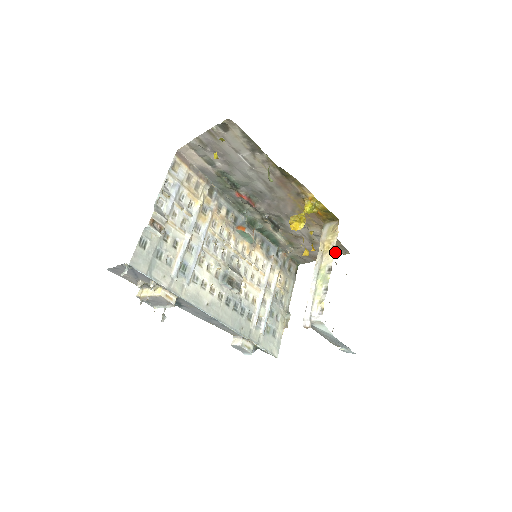
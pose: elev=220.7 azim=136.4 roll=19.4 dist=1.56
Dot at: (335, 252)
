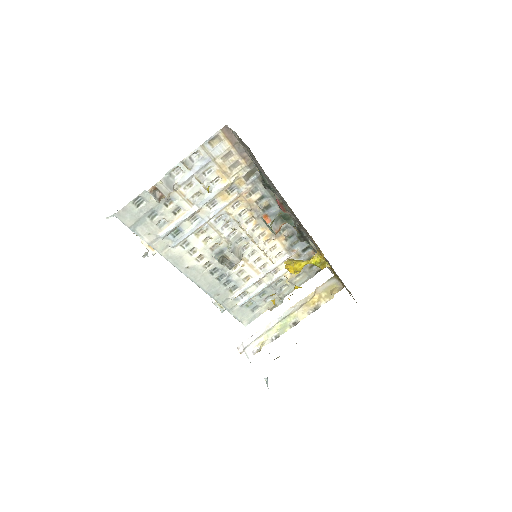
Dot at: occluded
